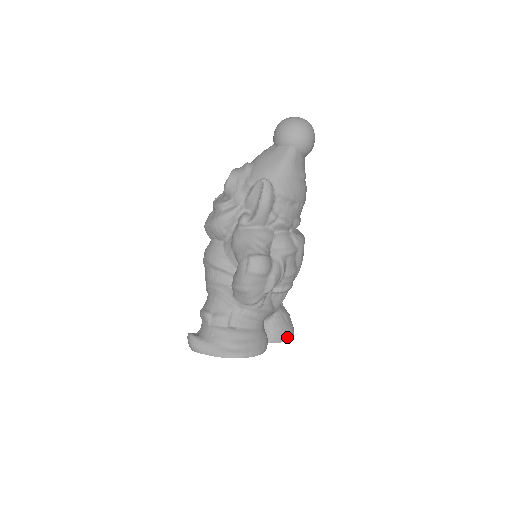
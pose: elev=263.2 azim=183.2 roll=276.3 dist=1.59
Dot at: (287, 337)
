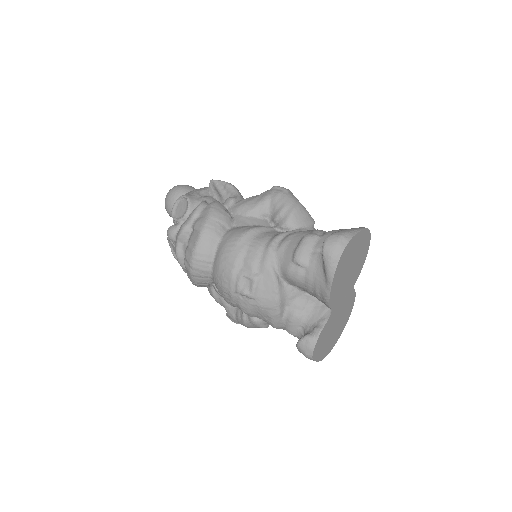
Dot at: occluded
